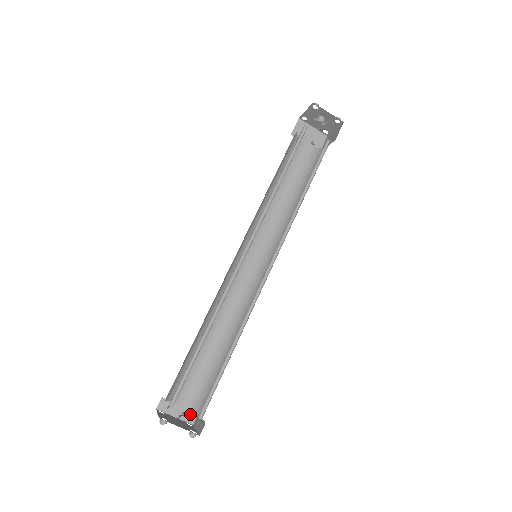
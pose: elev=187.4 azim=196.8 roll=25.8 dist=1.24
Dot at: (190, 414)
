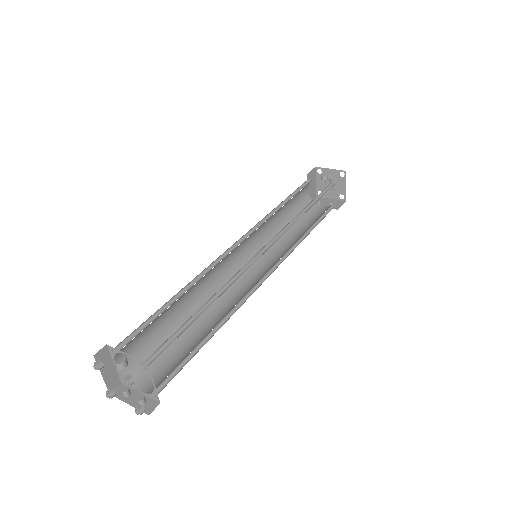
Dot at: (149, 403)
